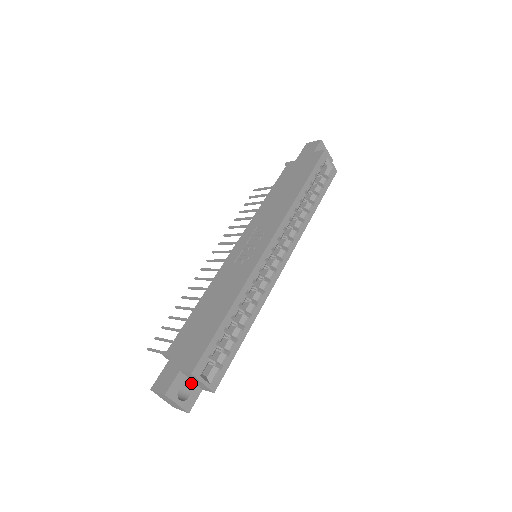
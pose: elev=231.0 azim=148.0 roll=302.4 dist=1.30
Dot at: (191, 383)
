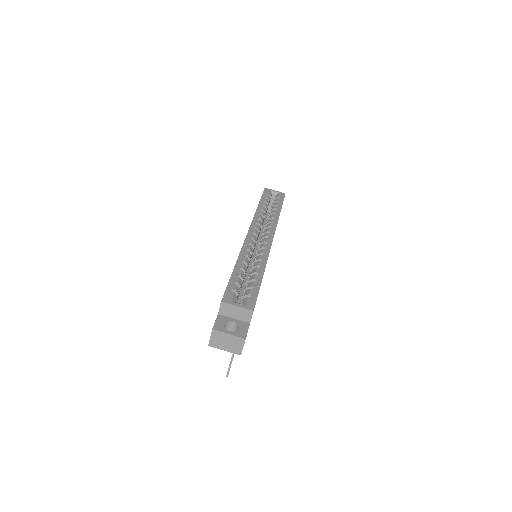
Dot at: (235, 320)
